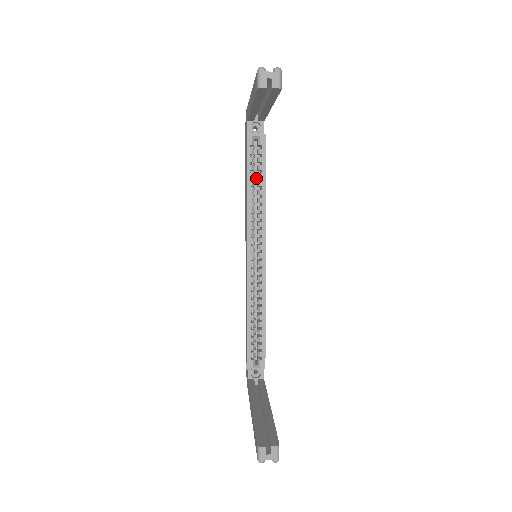
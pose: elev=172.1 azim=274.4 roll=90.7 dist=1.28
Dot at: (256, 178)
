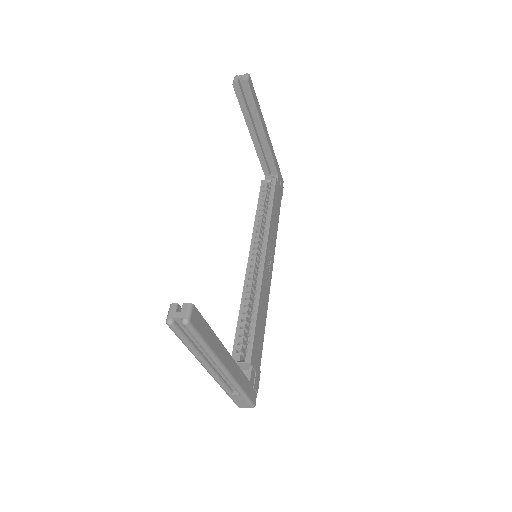
Dot at: occluded
